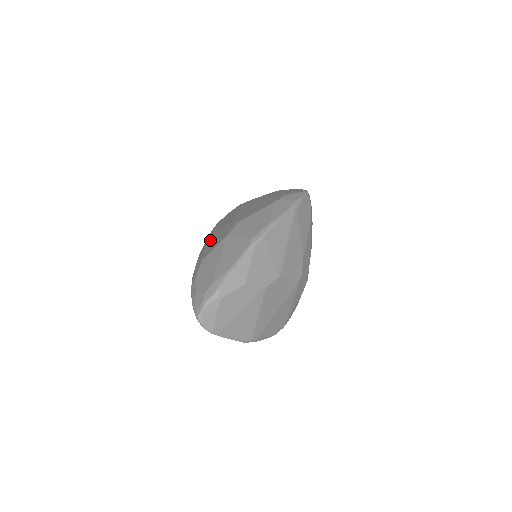
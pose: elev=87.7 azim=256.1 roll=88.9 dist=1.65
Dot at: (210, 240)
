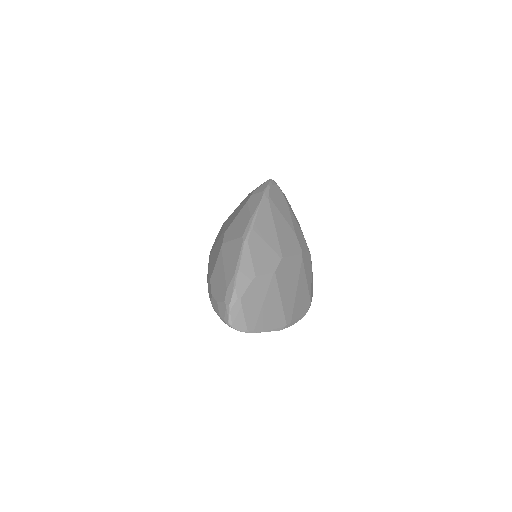
Dot at: (210, 262)
